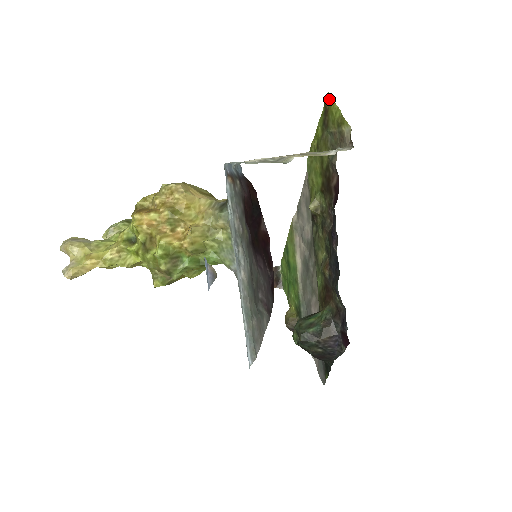
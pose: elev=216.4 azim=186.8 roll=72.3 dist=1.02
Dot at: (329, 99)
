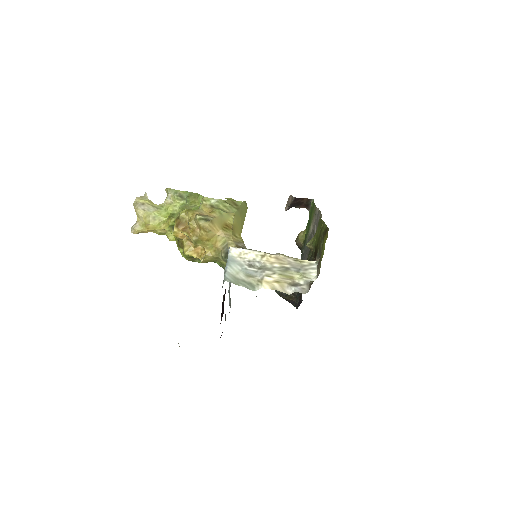
Dot at: (327, 233)
